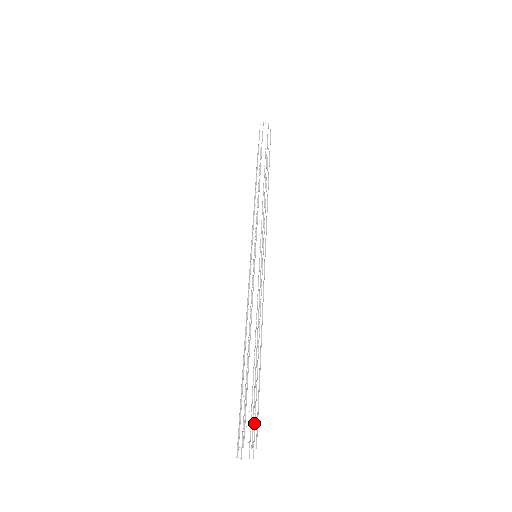
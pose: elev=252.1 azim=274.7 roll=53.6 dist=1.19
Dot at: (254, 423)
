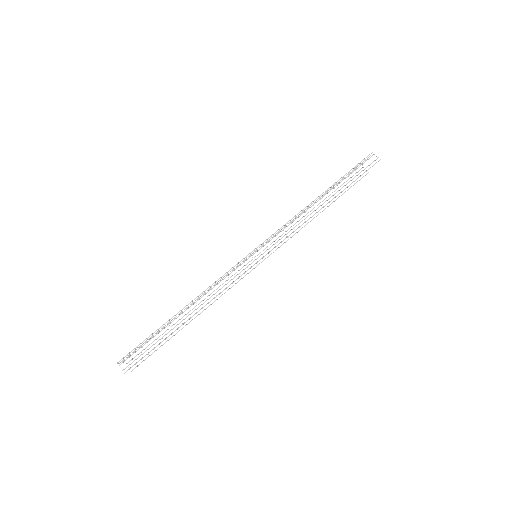
Dot at: (152, 353)
